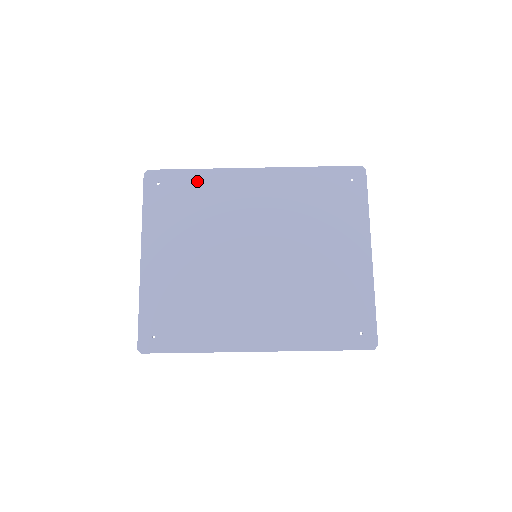
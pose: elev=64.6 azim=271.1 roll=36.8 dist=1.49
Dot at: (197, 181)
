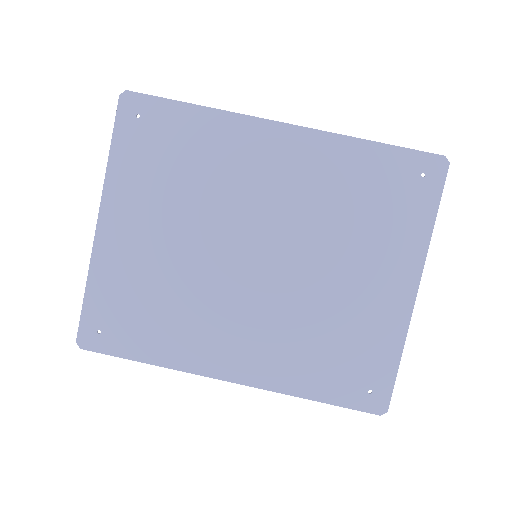
Dot at: (195, 125)
